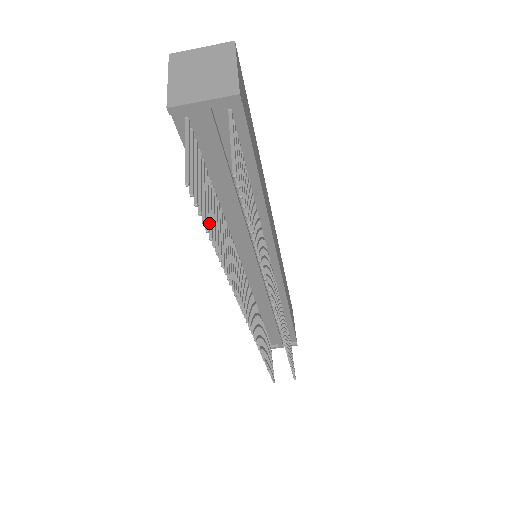
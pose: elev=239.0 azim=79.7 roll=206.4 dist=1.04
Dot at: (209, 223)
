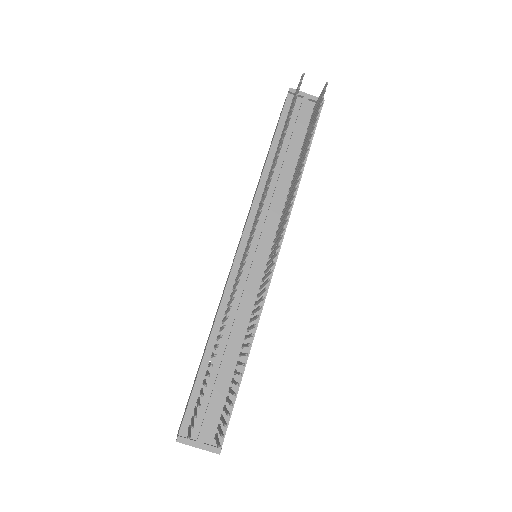
Dot at: occluded
